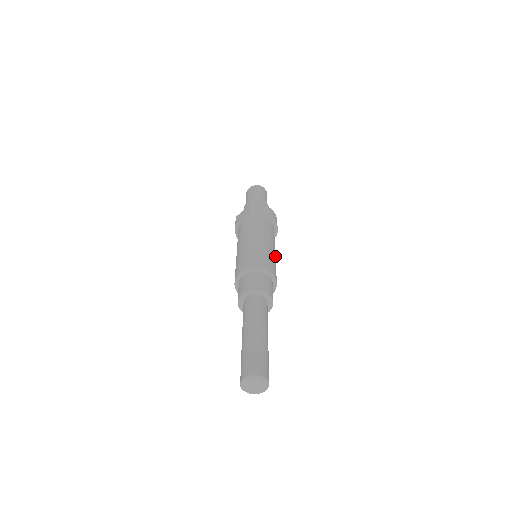
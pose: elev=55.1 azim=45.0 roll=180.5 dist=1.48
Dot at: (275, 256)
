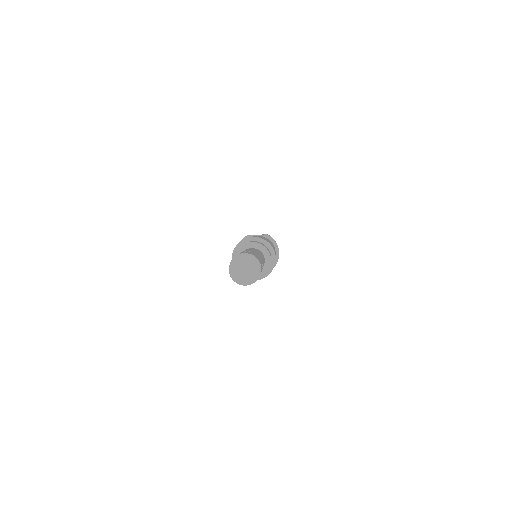
Dot at: occluded
